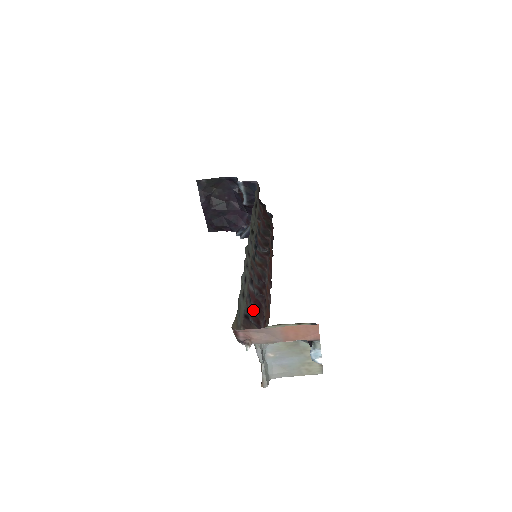
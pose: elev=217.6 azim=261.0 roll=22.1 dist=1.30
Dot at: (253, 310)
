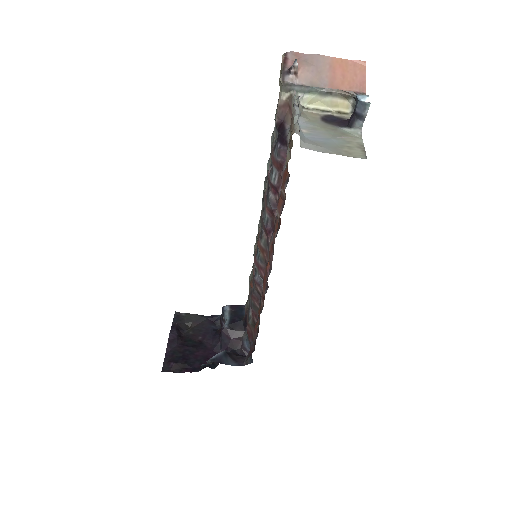
Dot at: (273, 173)
